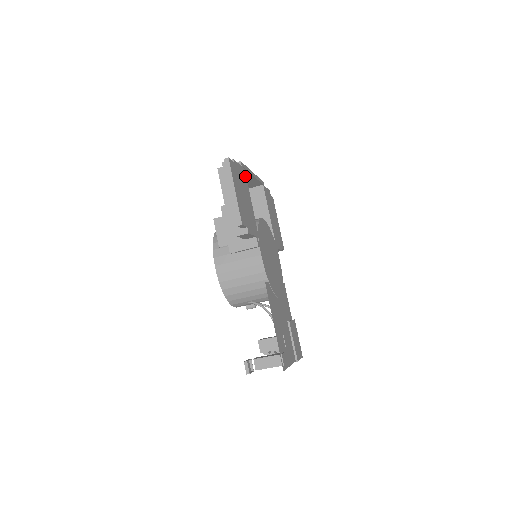
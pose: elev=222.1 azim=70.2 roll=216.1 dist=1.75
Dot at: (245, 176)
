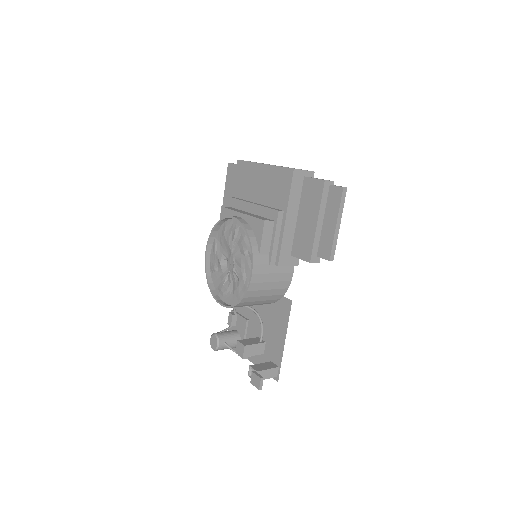
Dot at: occluded
